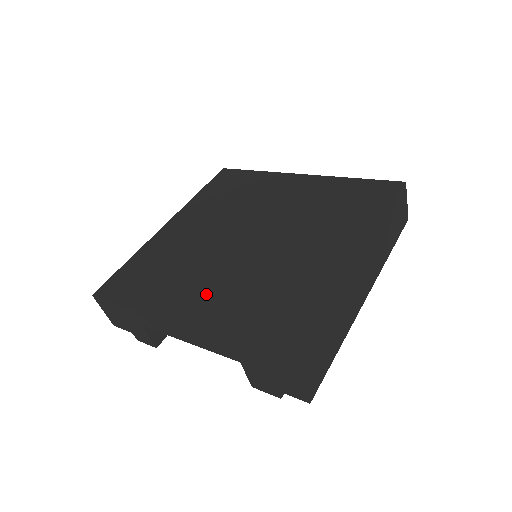
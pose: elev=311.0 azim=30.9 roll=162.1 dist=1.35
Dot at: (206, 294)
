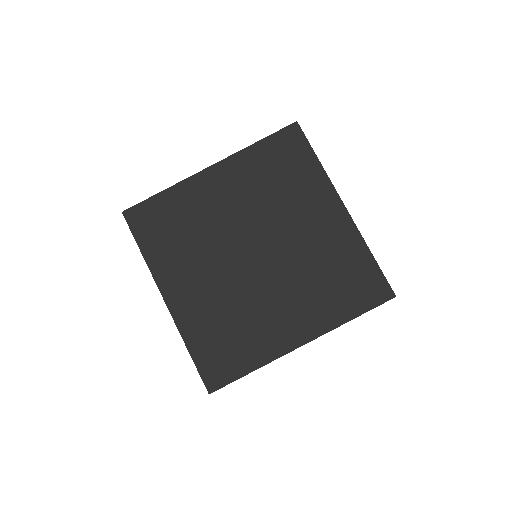
Dot at: (195, 287)
